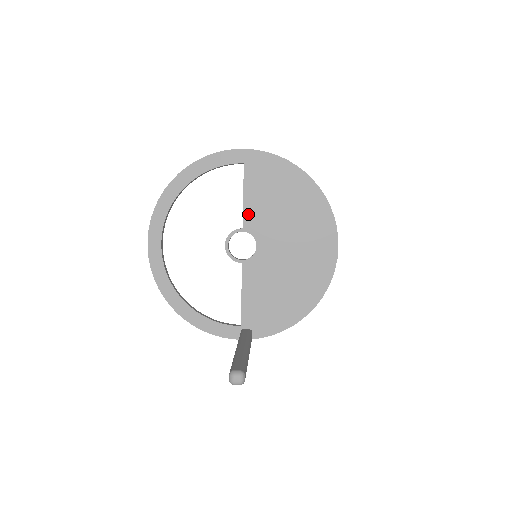
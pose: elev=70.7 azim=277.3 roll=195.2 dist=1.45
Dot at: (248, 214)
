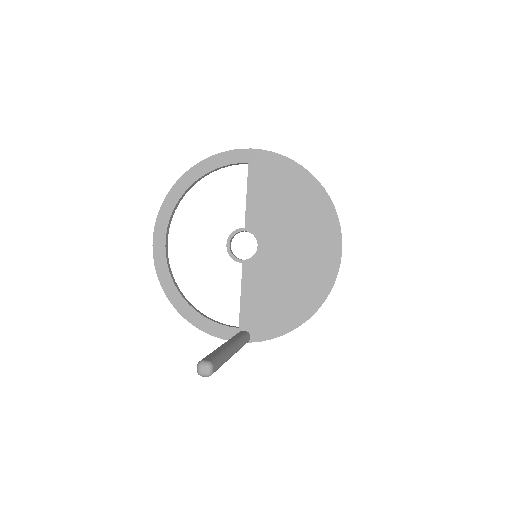
Dot at: (250, 213)
